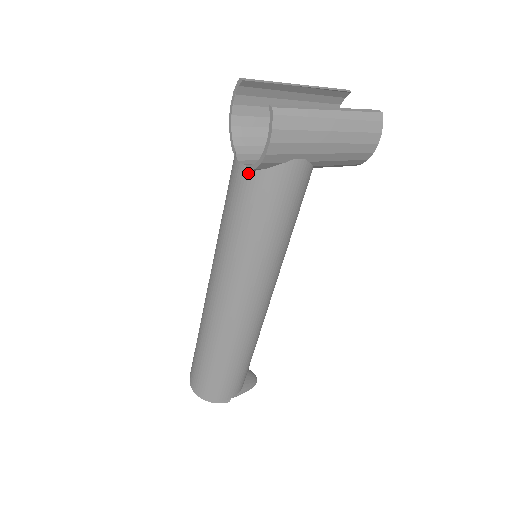
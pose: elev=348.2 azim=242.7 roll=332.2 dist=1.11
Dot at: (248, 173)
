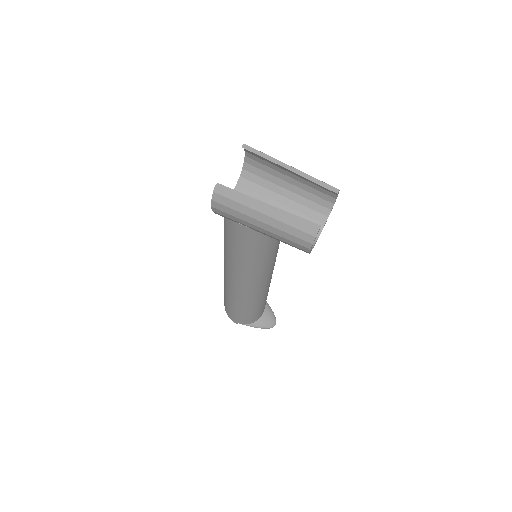
Dot at: occluded
